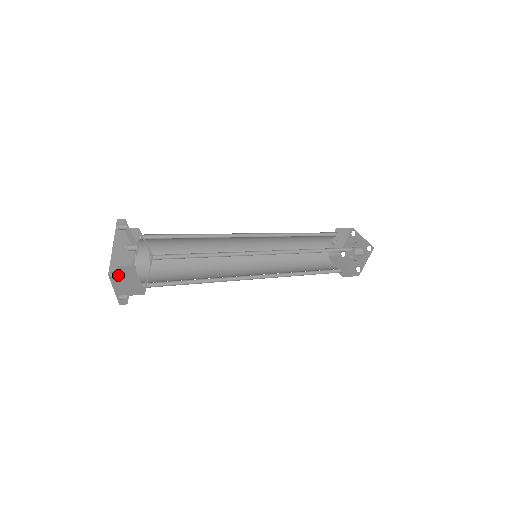
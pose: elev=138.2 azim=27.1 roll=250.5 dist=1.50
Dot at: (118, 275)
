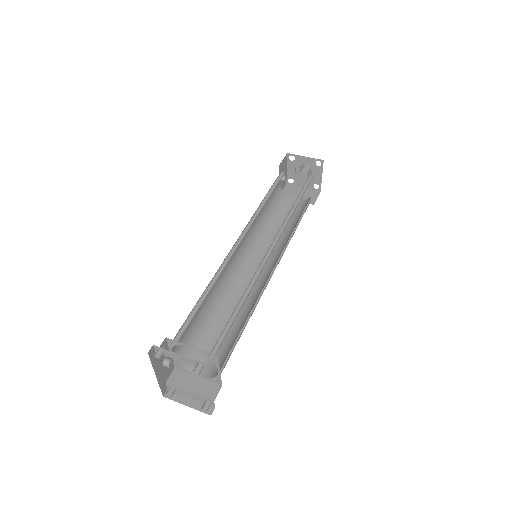
Dot at: (175, 389)
